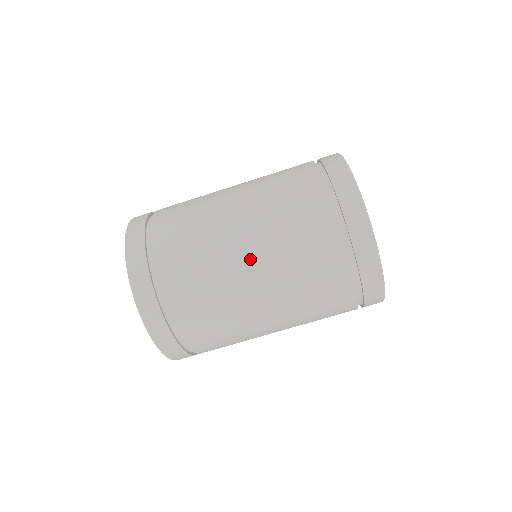
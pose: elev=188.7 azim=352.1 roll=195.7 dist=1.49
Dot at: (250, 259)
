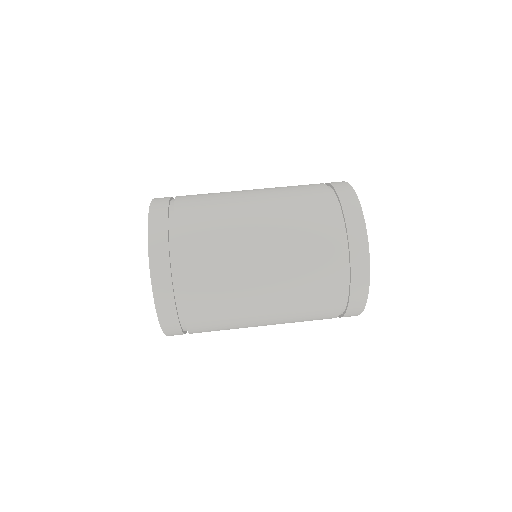
Dot at: (256, 207)
